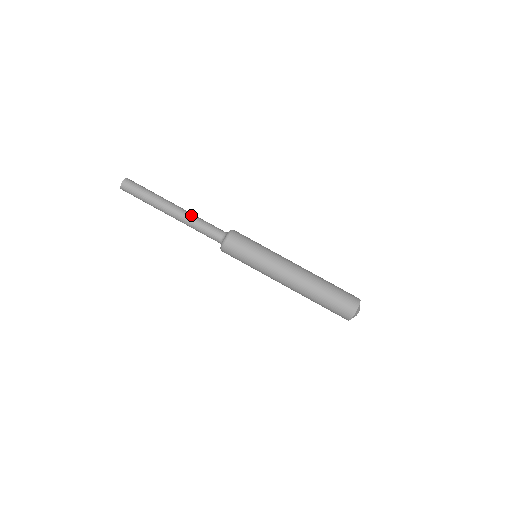
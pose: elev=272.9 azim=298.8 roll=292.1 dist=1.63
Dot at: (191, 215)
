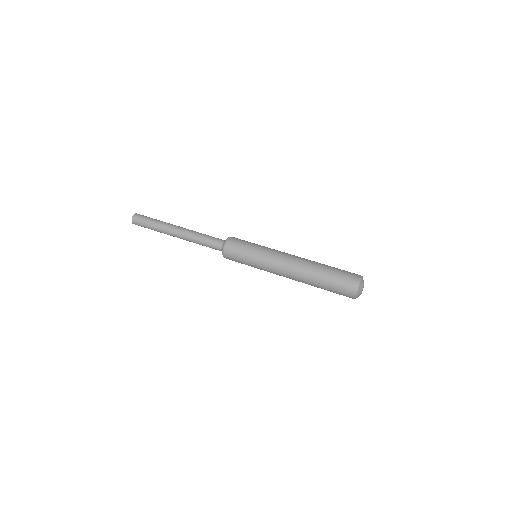
Dot at: occluded
